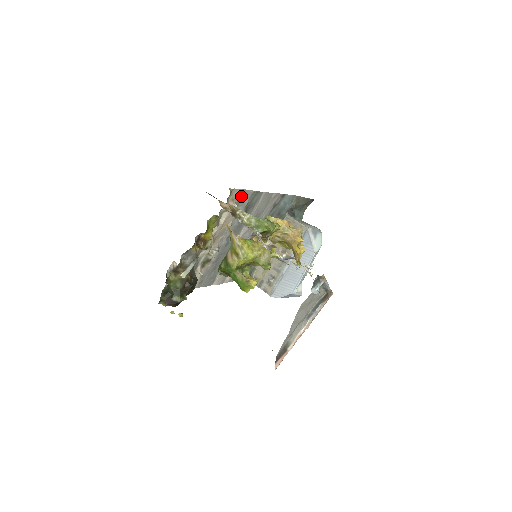
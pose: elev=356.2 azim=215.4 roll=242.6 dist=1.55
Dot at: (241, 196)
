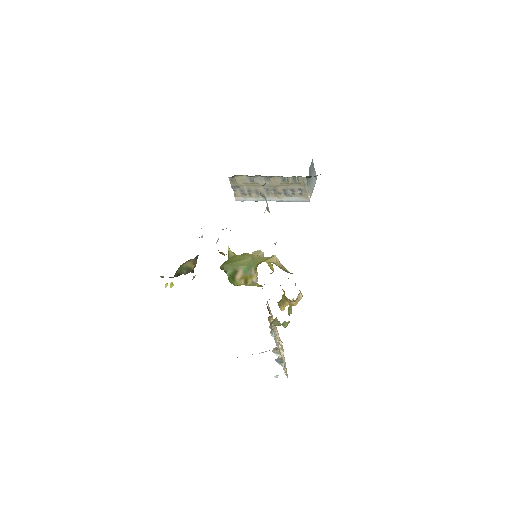
Dot at: occluded
